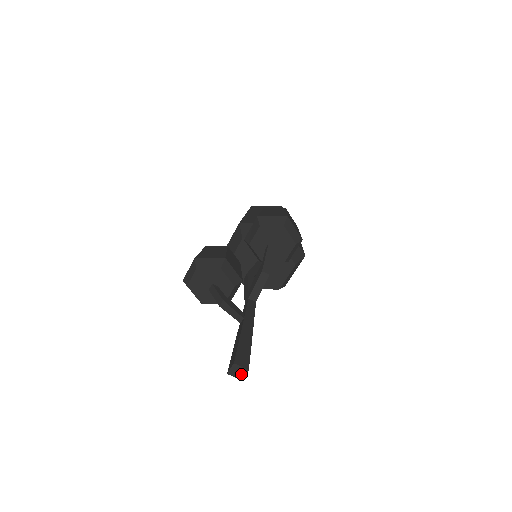
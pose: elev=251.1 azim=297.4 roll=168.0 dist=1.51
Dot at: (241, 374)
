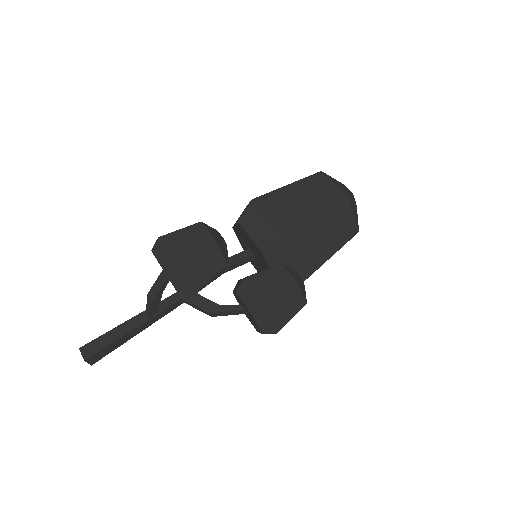
Dot at: occluded
